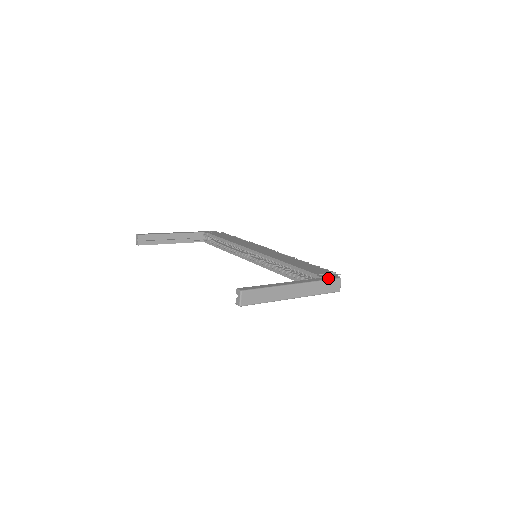
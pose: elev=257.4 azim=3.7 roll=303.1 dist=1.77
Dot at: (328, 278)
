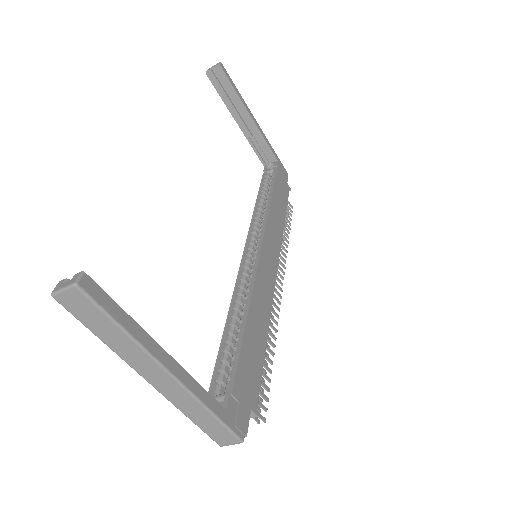
Dot at: (229, 421)
